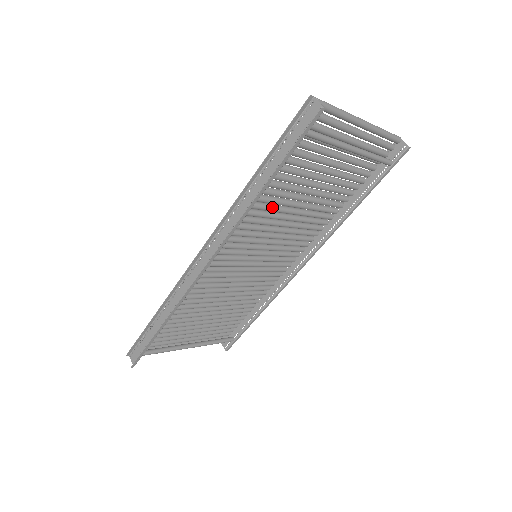
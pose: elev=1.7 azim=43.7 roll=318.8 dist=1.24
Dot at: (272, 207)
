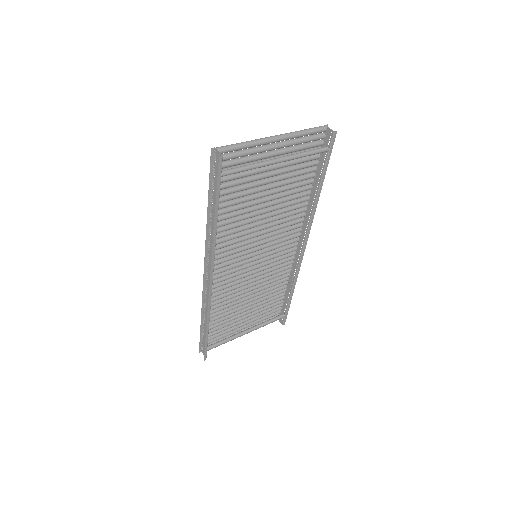
Dot at: (240, 223)
